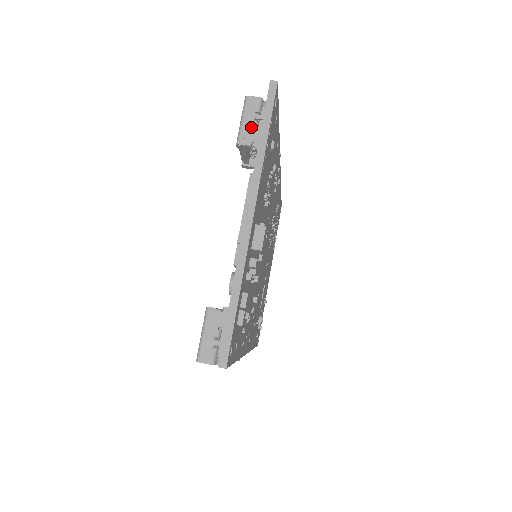
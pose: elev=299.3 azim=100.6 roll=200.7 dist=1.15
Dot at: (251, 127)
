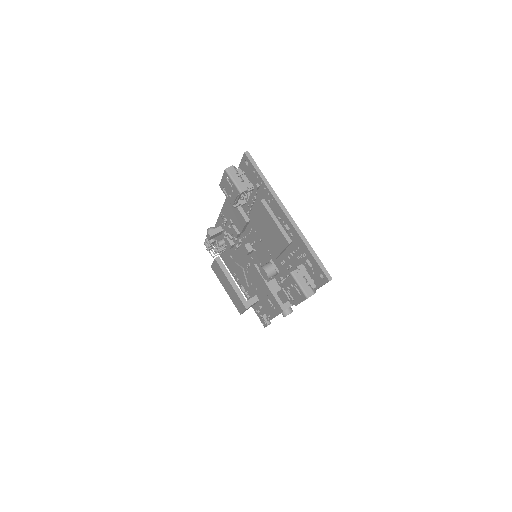
Dot at: (240, 181)
